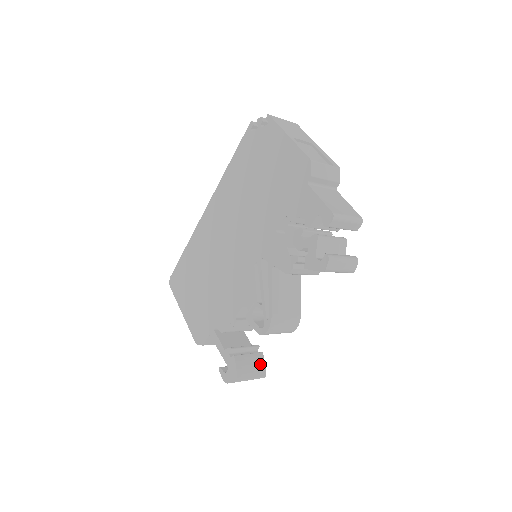
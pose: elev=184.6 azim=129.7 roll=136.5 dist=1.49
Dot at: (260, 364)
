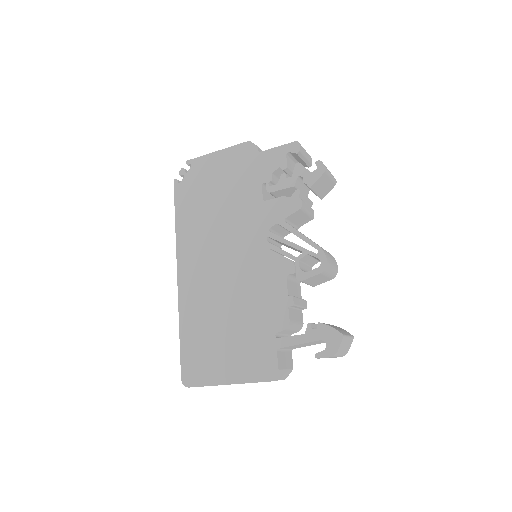
Dot at: (340, 328)
